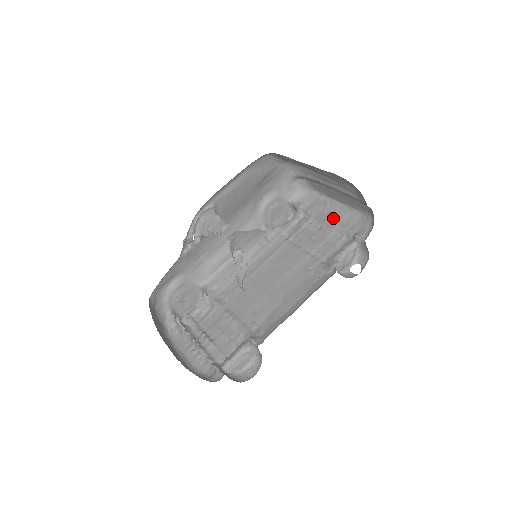
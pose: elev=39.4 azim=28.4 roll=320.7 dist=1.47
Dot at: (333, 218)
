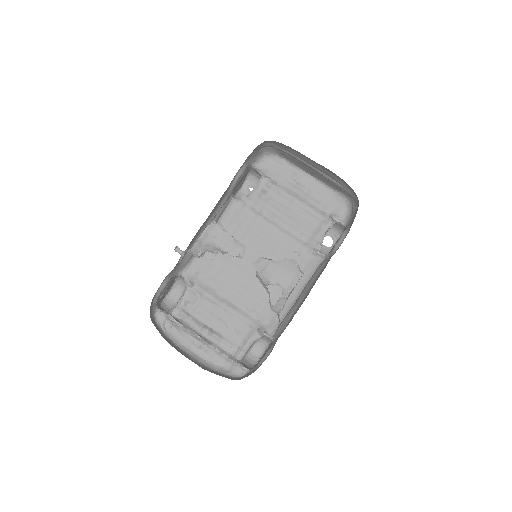
Dot at: (305, 192)
